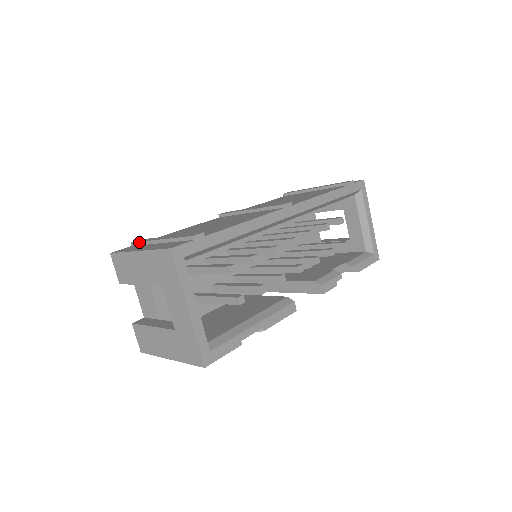
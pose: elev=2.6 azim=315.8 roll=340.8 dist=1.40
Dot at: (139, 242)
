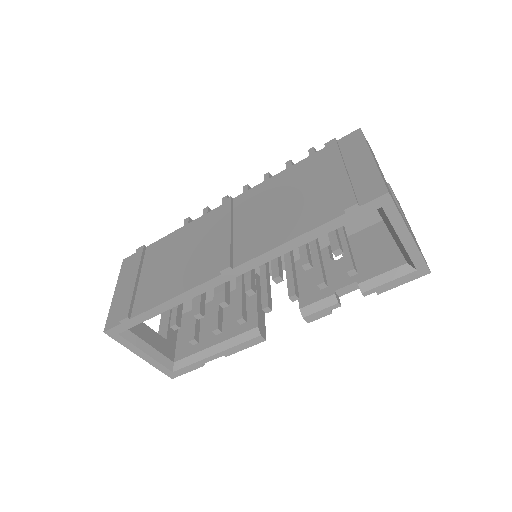
Dot at: (134, 260)
